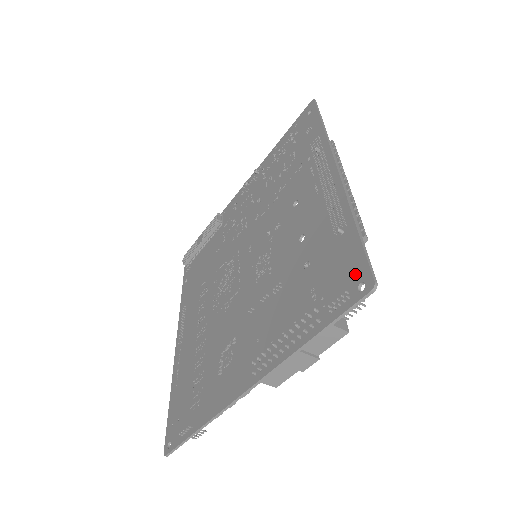
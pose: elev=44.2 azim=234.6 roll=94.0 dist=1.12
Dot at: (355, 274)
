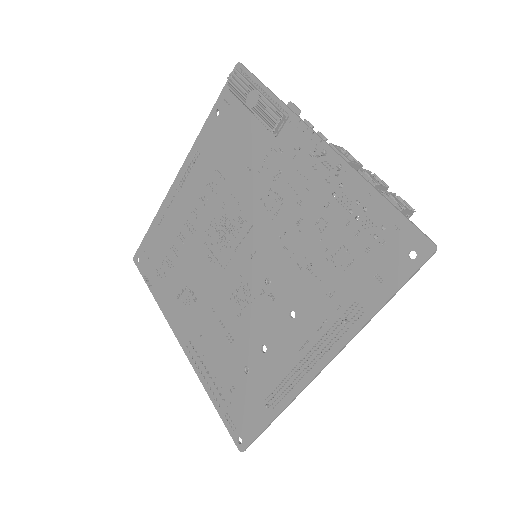
Dot at: (245, 432)
